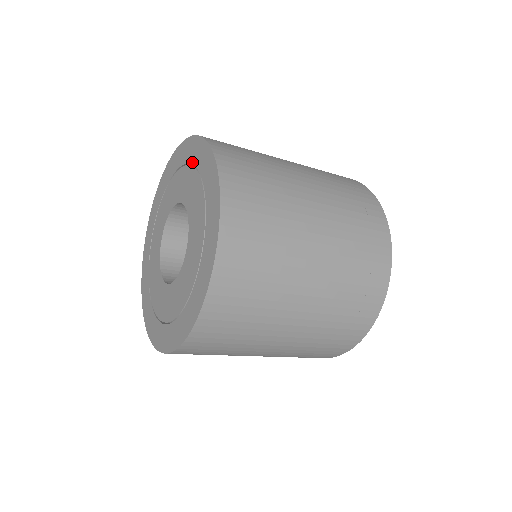
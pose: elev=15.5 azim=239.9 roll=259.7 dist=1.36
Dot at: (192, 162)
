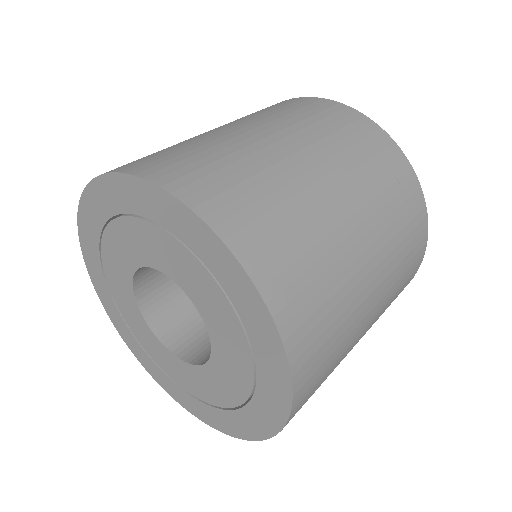
Dot at: (255, 353)
